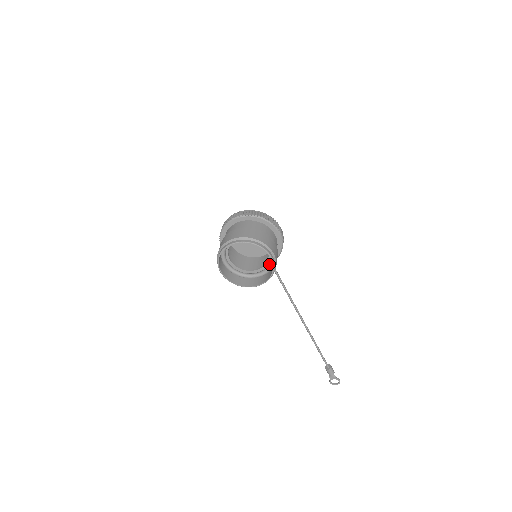
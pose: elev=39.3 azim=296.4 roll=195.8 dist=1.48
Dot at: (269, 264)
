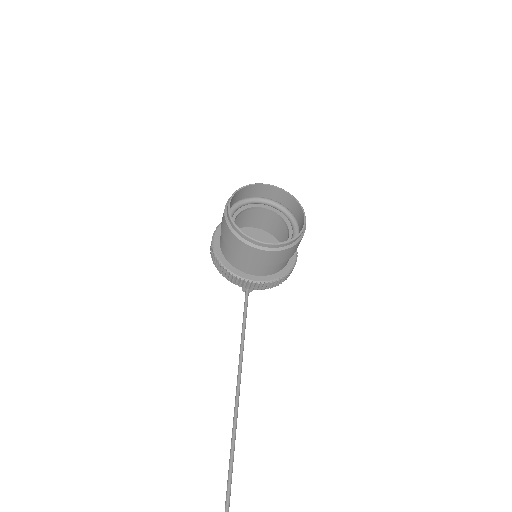
Dot at: occluded
